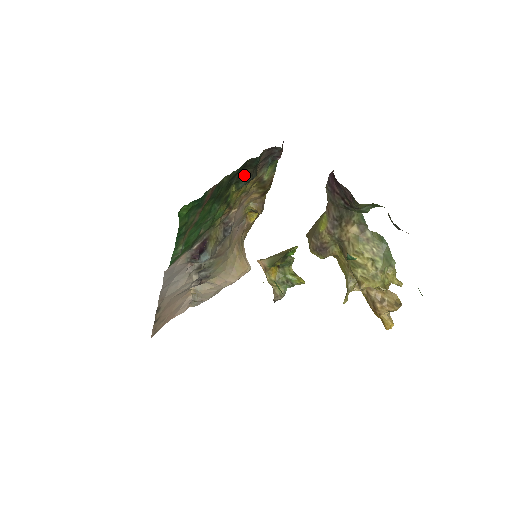
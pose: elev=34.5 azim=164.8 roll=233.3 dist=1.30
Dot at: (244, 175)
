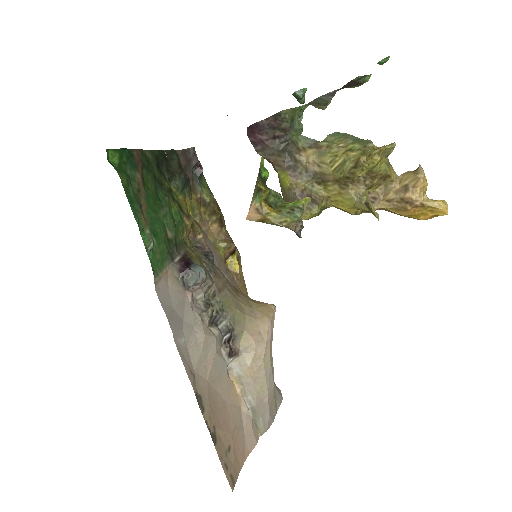
Dot at: (173, 172)
